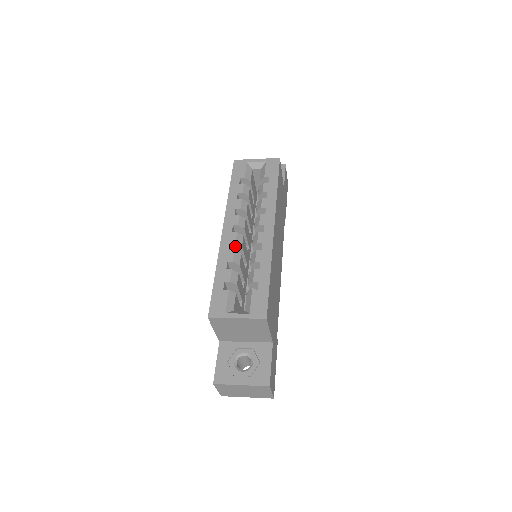
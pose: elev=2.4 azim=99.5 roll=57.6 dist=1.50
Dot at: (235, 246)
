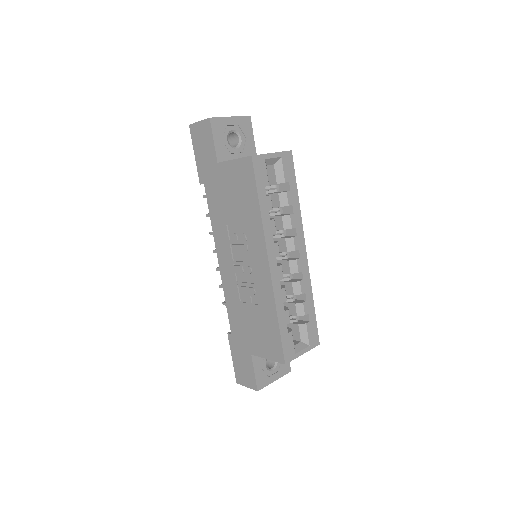
Dot at: occluded
